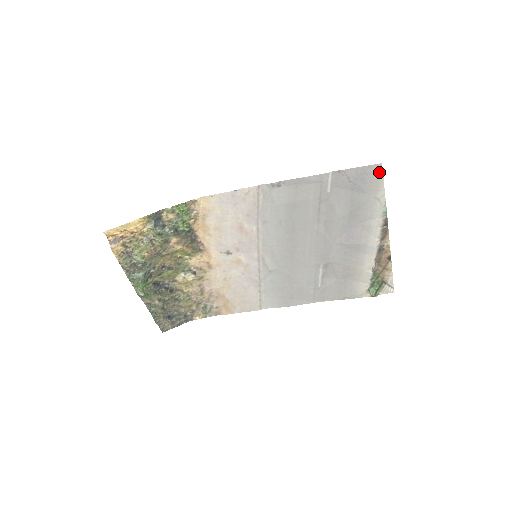
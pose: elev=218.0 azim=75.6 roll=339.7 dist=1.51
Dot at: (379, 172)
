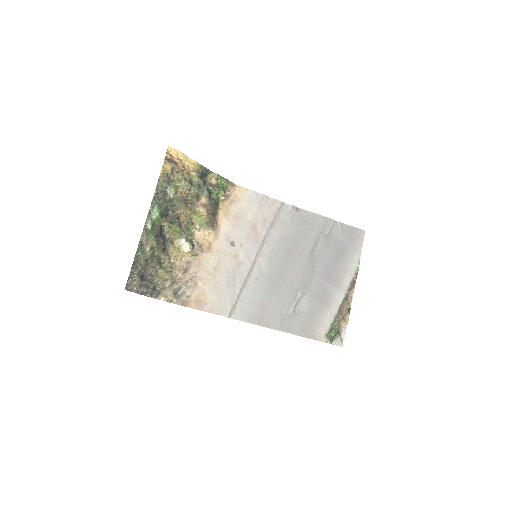
Dot at: (362, 236)
